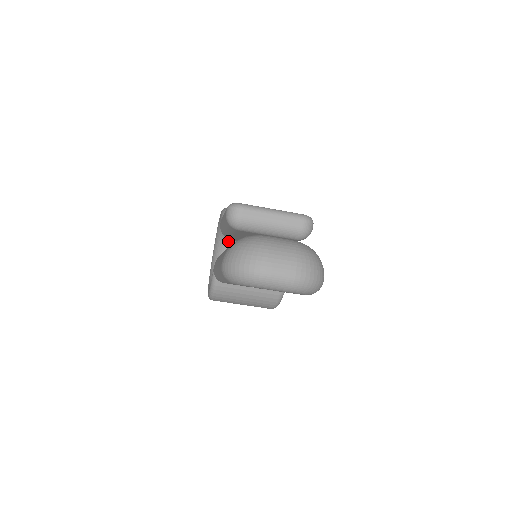
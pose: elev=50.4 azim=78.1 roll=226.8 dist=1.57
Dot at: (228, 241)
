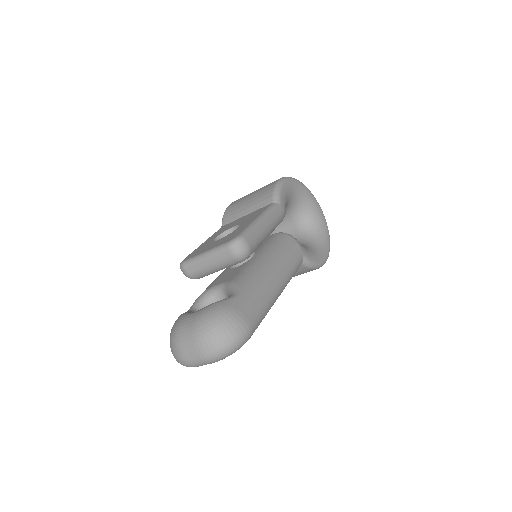
Dot at: occluded
